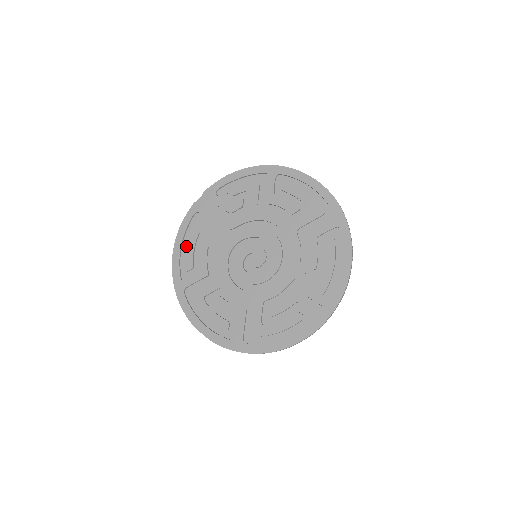
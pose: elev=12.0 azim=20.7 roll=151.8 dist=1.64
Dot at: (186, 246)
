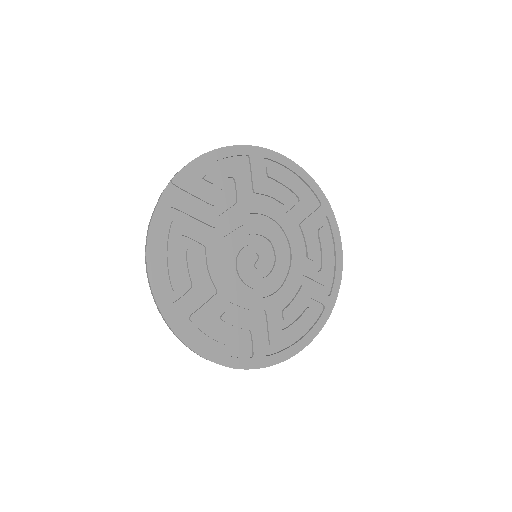
Dot at: (164, 256)
